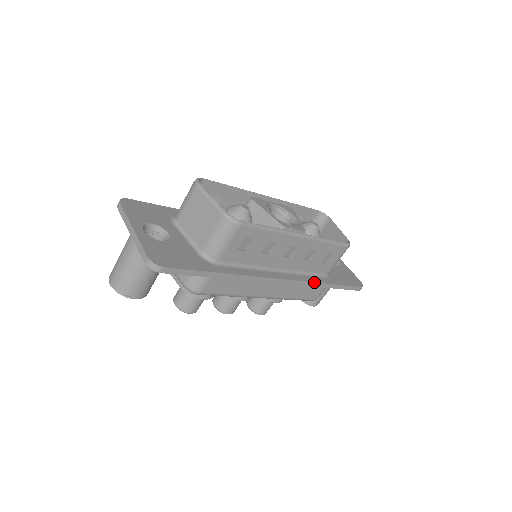
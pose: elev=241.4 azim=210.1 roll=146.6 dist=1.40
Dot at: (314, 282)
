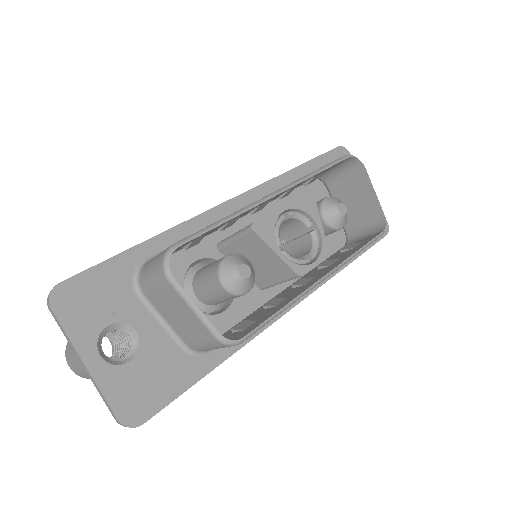
Dot at: (330, 278)
